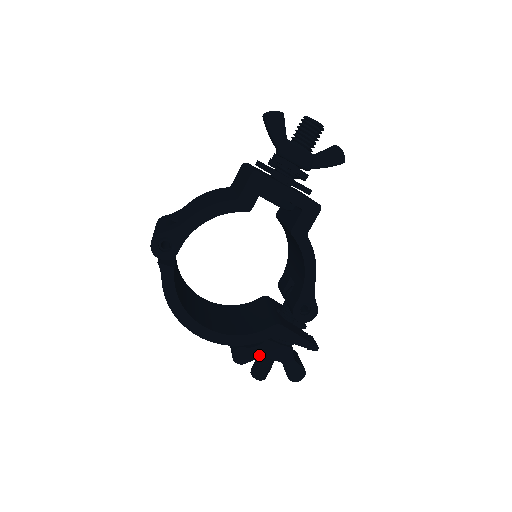
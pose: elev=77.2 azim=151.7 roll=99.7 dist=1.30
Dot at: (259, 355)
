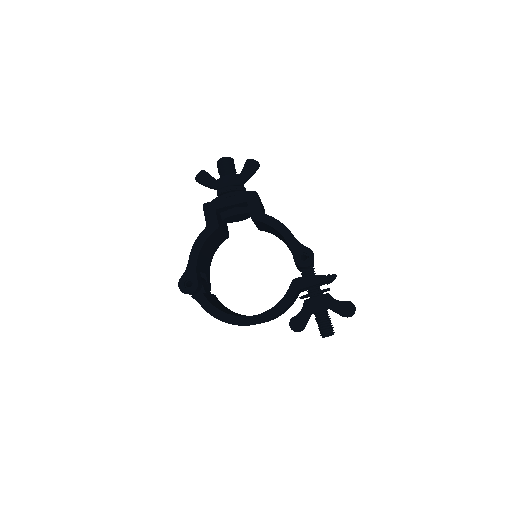
Dot at: (309, 315)
